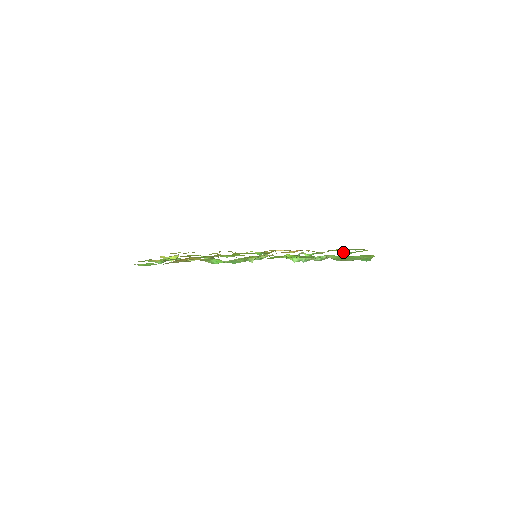
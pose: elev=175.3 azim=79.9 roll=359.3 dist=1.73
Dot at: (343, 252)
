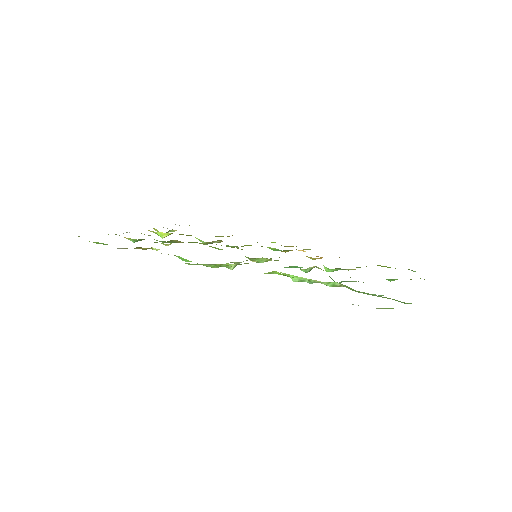
Dot at: occluded
